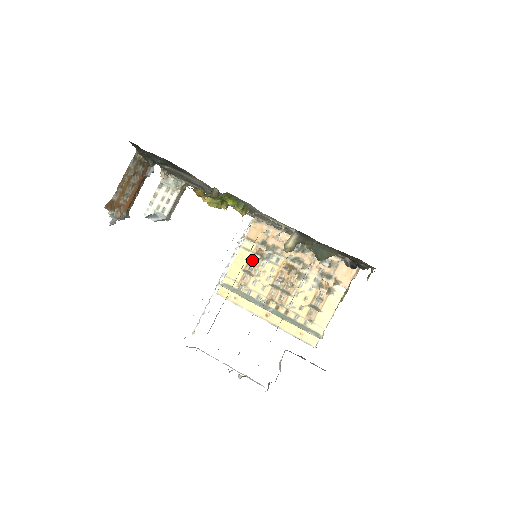
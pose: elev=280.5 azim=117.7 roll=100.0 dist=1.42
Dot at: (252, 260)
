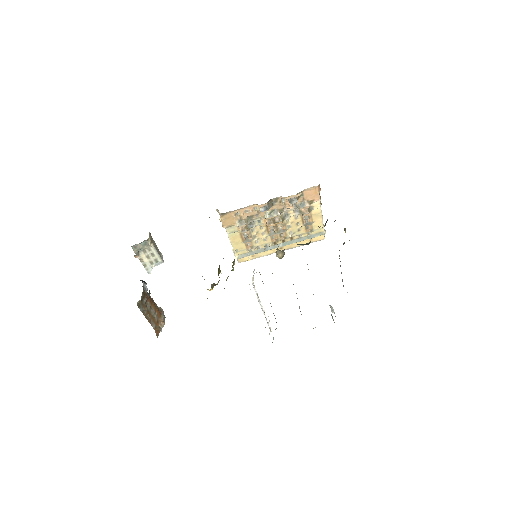
Dot at: (243, 234)
